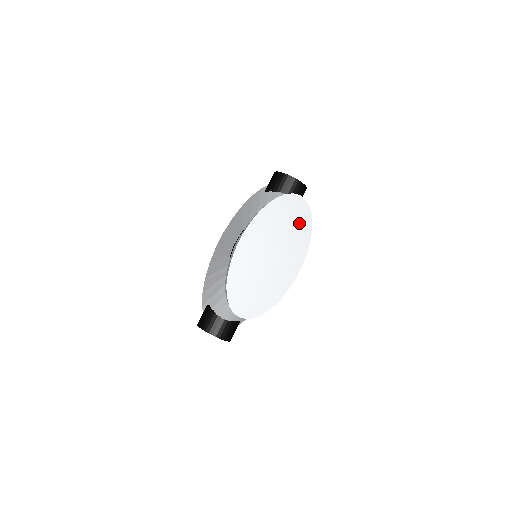
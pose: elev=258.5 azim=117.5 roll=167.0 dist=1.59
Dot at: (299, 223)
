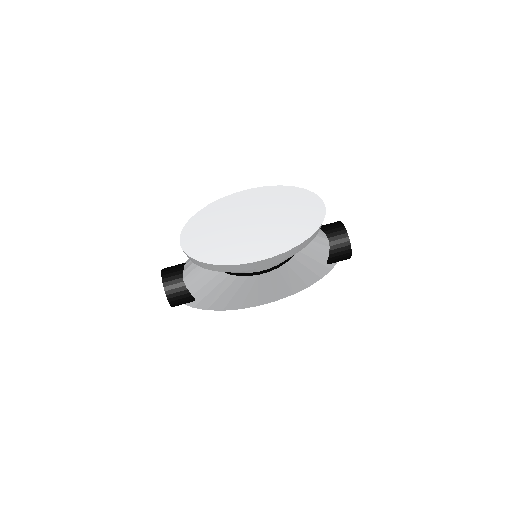
Dot at: (302, 224)
